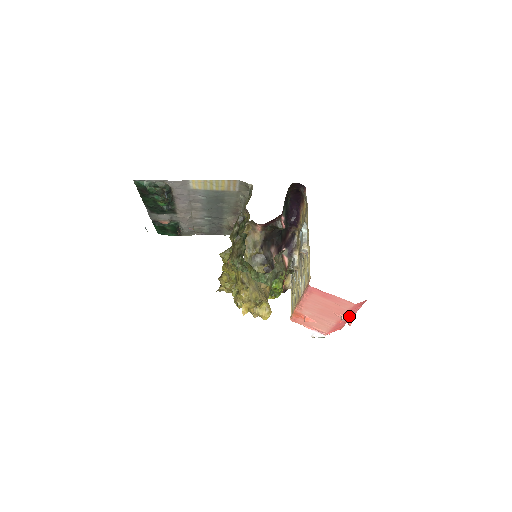
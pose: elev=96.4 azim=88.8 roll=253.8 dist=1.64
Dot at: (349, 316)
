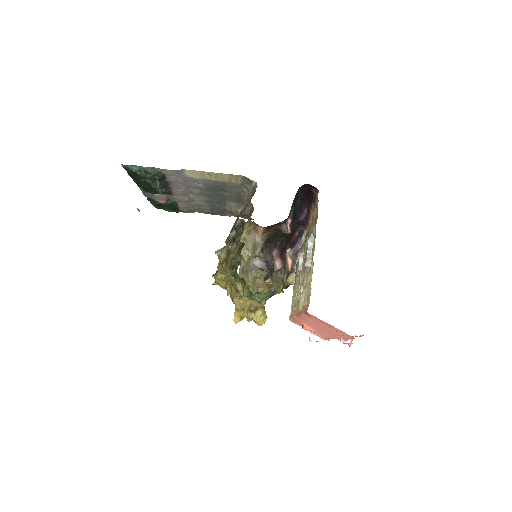
Dot at: (350, 340)
